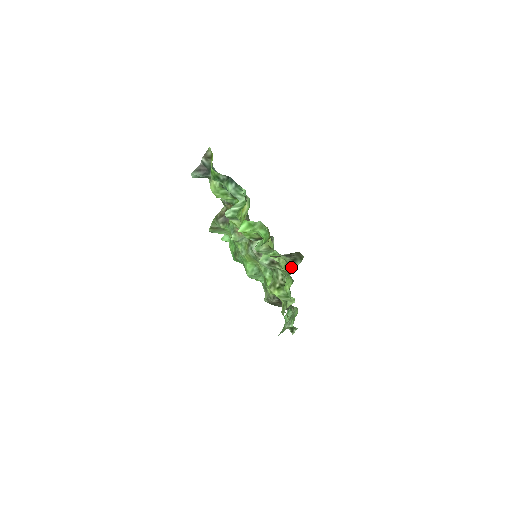
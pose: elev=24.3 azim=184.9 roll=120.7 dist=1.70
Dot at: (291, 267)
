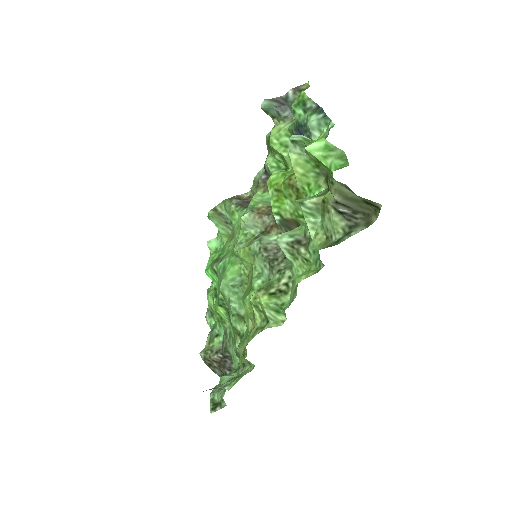
Dot at: (336, 241)
